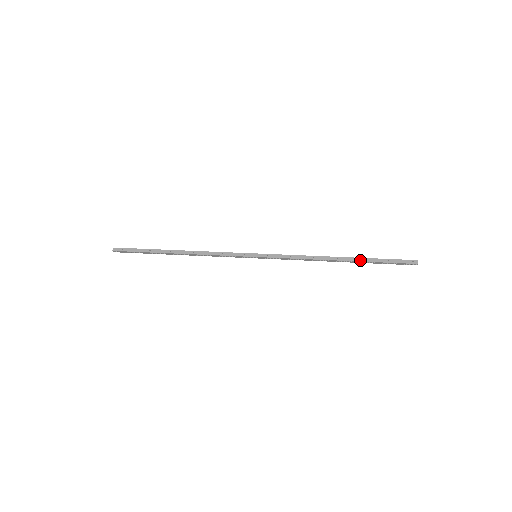
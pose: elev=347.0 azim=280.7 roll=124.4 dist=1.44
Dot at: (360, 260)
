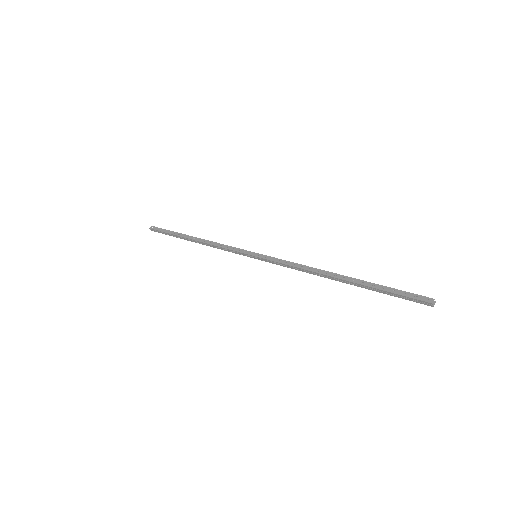
Dot at: (360, 282)
